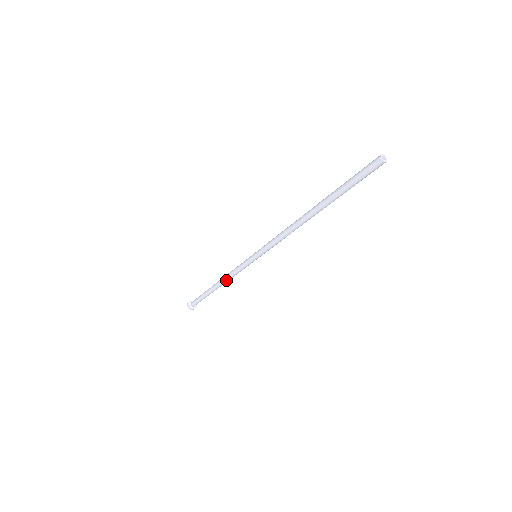
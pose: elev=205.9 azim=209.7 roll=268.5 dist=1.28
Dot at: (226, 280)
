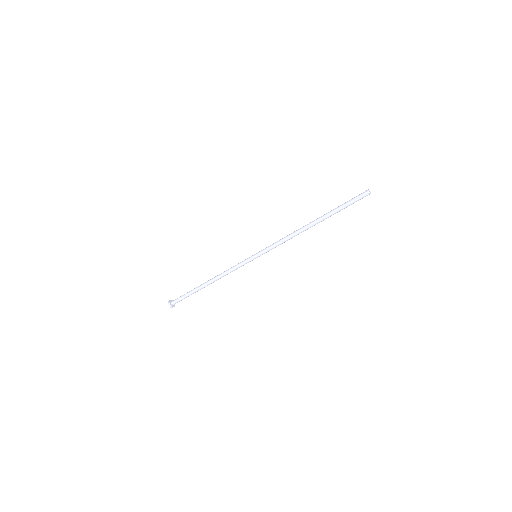
Dot at: (220, 276)
